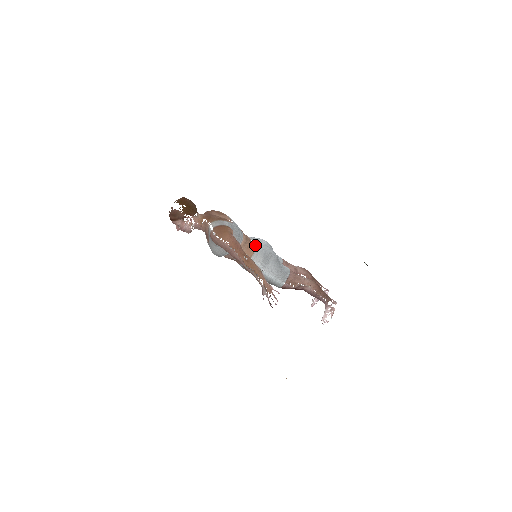
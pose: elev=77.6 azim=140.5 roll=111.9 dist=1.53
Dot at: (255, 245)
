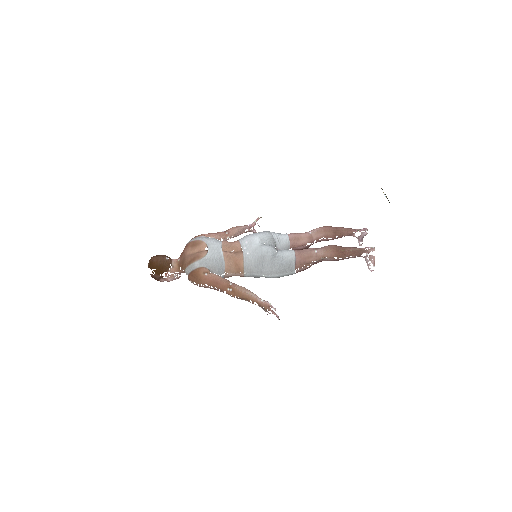
Dot at: (243, 256)
